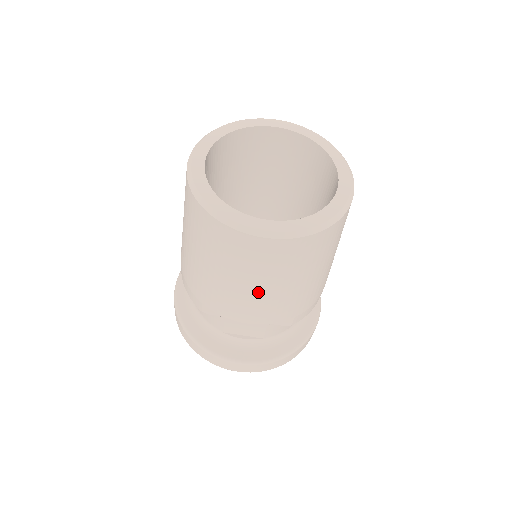
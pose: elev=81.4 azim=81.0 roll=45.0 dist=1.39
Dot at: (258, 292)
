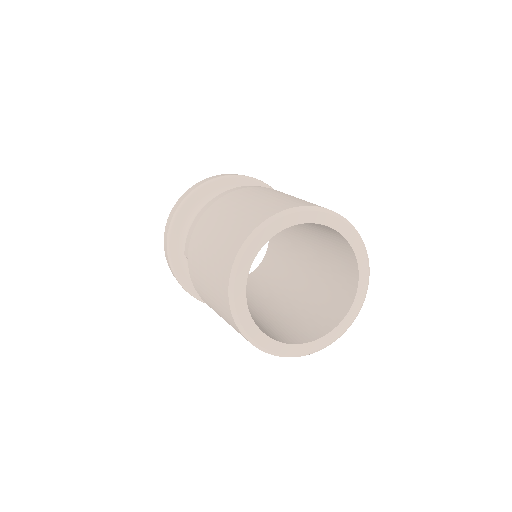
Dot at: occluded
